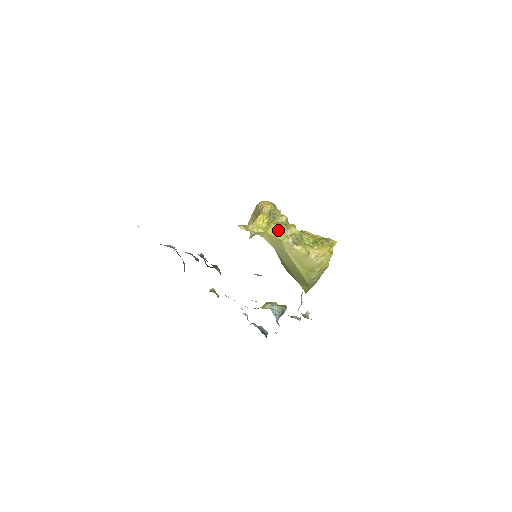
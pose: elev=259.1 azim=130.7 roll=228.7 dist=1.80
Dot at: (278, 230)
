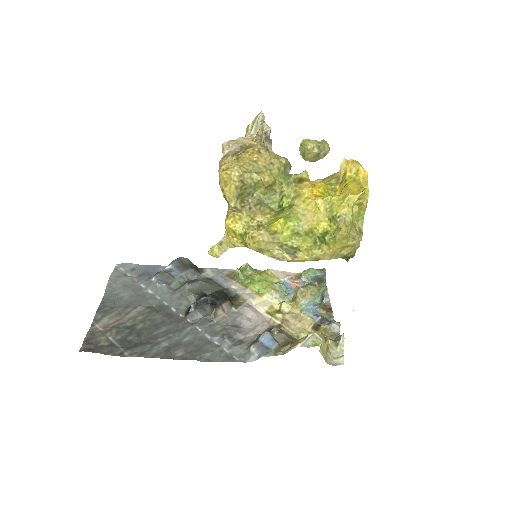
Dot at: (258, 251)
